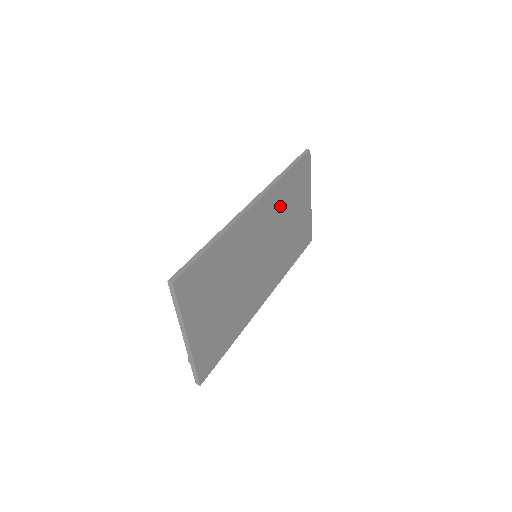
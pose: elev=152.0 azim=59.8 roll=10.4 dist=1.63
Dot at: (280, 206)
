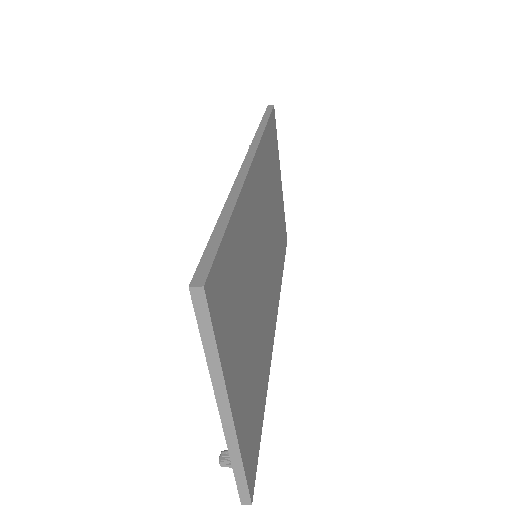
Dot at: (267, 176)
